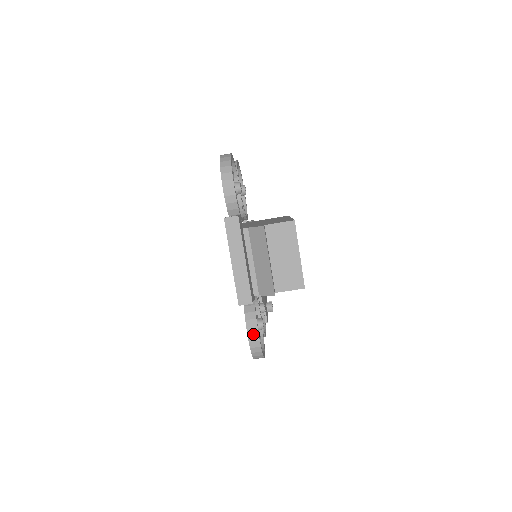
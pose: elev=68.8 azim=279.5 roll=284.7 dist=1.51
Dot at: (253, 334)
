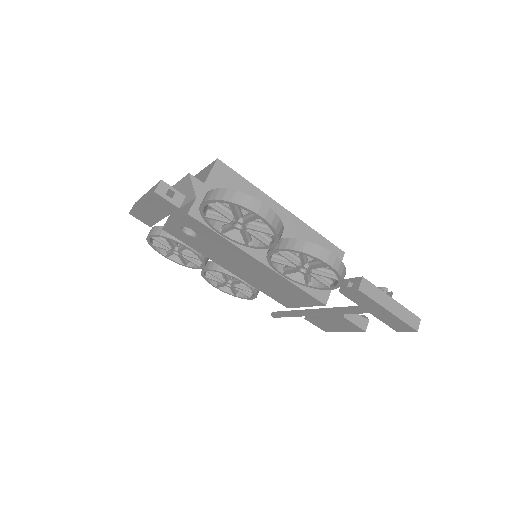
Dot at: (206, 196)
